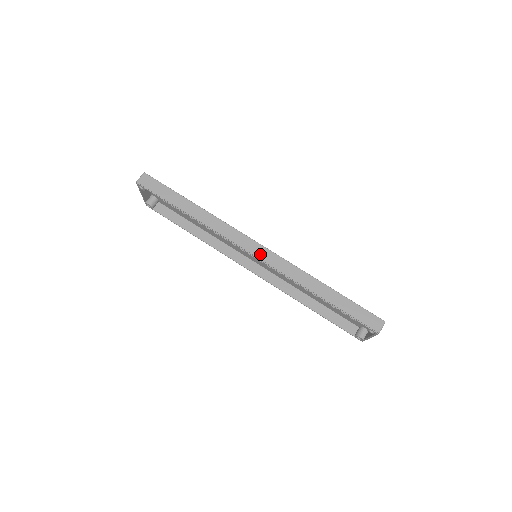
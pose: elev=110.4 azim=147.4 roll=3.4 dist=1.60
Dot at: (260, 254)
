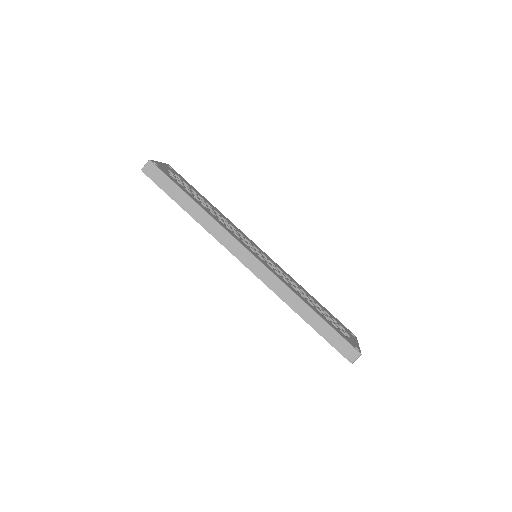
Dot at: (253, 267)
